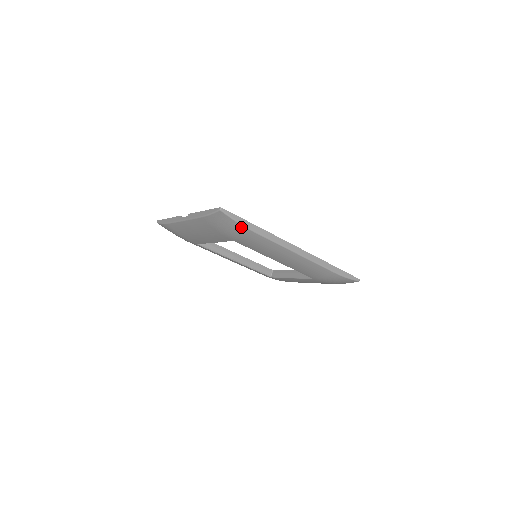
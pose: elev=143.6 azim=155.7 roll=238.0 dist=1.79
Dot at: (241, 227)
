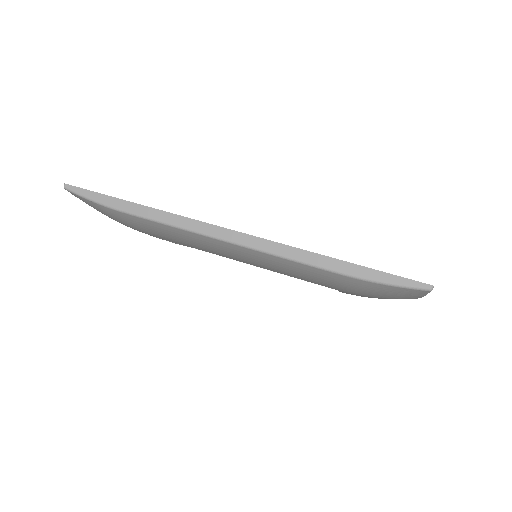
Dot at: (108, 209)
